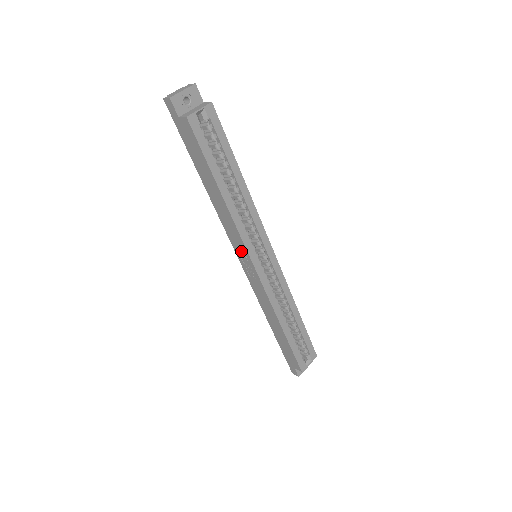
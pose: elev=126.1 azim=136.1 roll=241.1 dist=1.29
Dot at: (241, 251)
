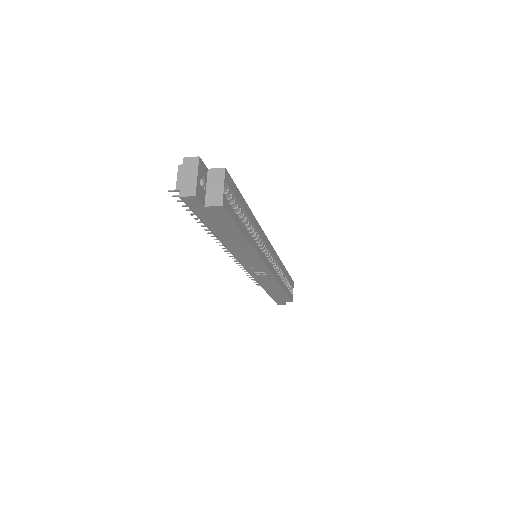
Dot at: (254, 265)
